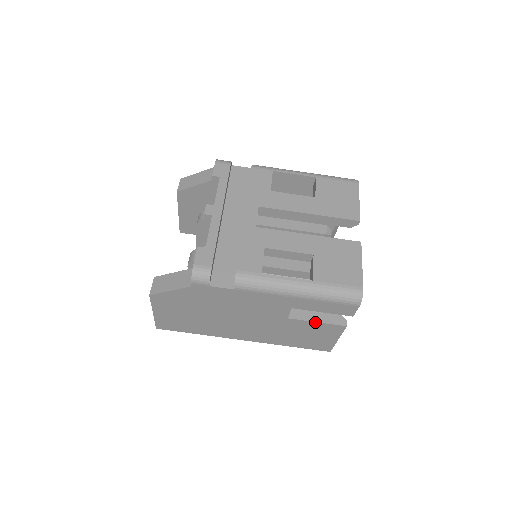
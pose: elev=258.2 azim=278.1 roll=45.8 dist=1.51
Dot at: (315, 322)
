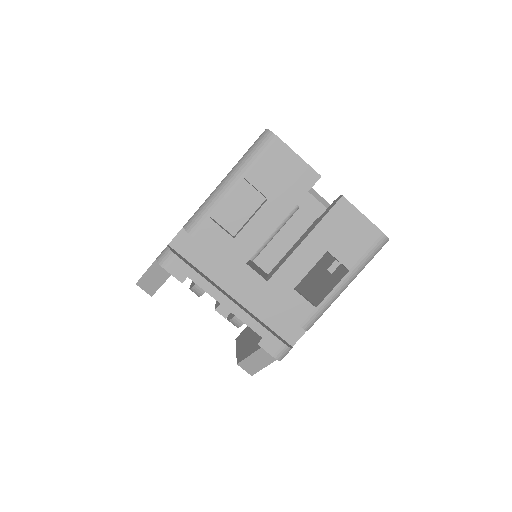
Dot at: occluded
